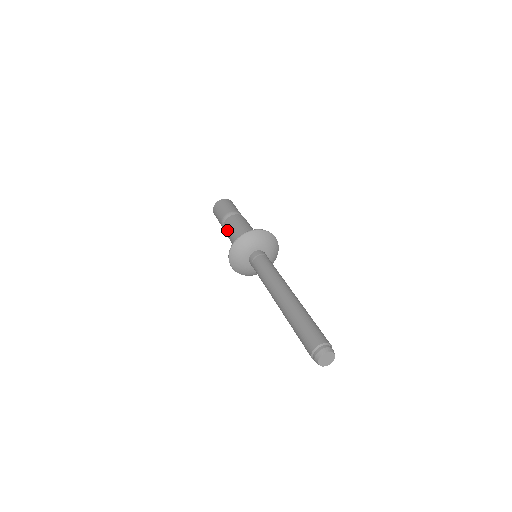
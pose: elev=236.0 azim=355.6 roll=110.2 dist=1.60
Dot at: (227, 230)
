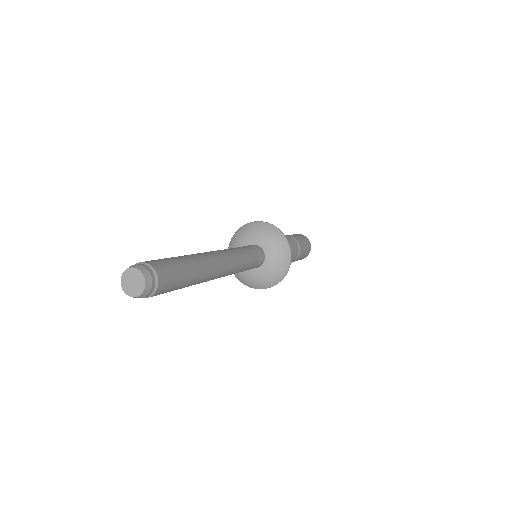
Dot at: occluded
